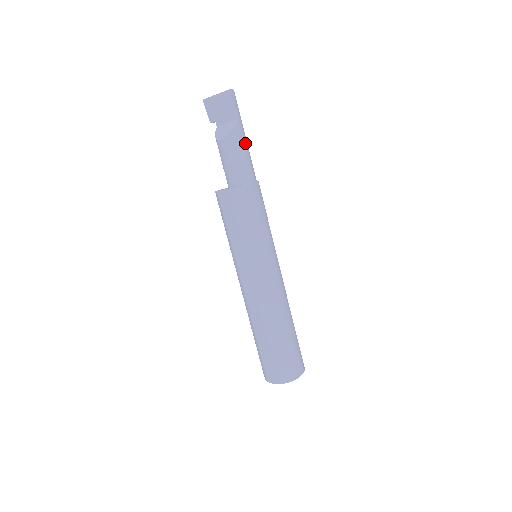
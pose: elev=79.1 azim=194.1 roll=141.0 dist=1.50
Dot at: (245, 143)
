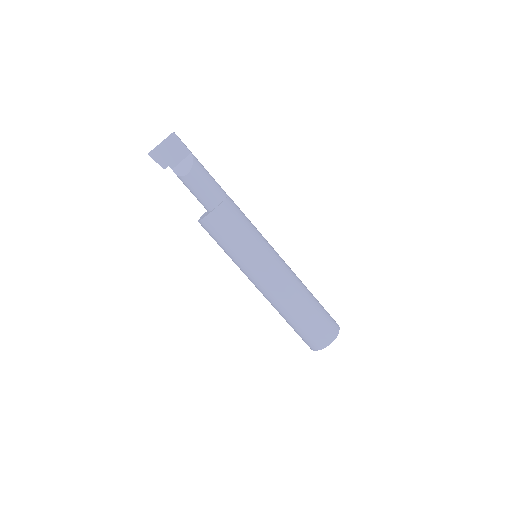
Dot at: (205, 169)
